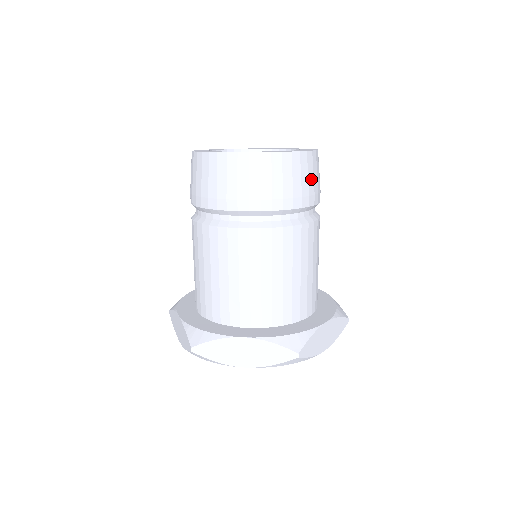
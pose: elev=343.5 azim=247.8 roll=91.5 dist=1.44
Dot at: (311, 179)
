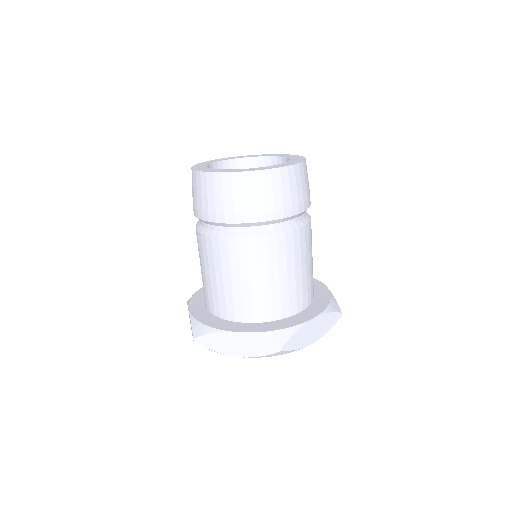
Dot at: (294, 191)
